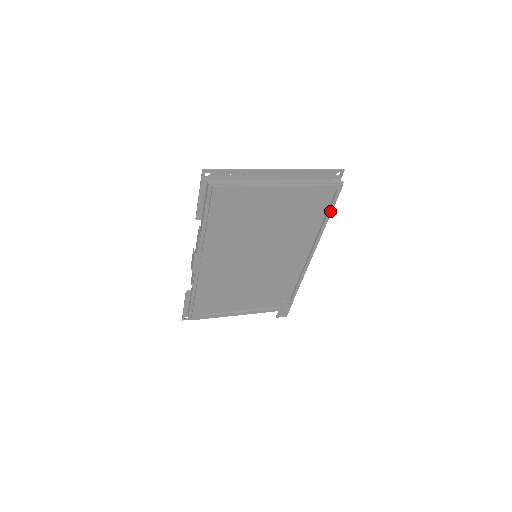
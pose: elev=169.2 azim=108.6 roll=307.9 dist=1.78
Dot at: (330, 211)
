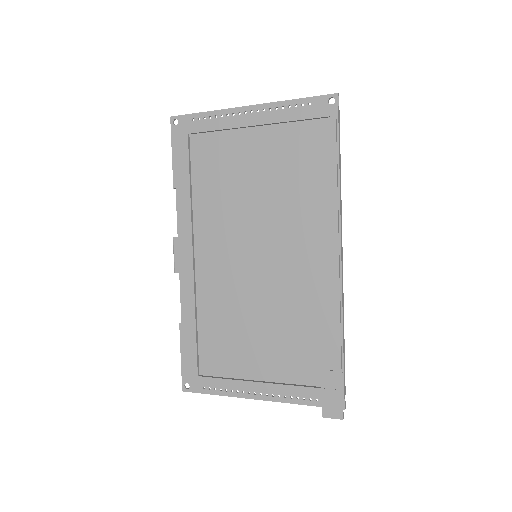
Dot at: (334, 156)
